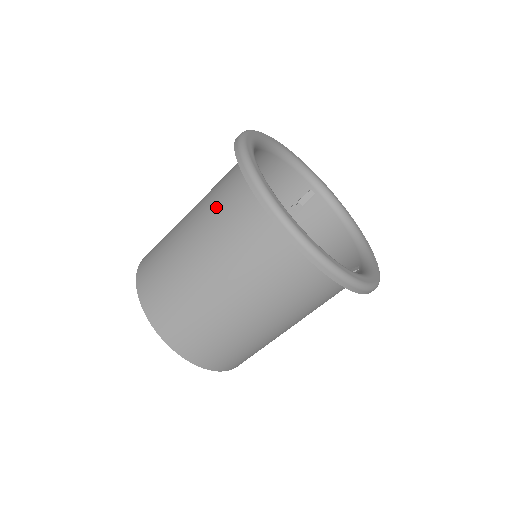
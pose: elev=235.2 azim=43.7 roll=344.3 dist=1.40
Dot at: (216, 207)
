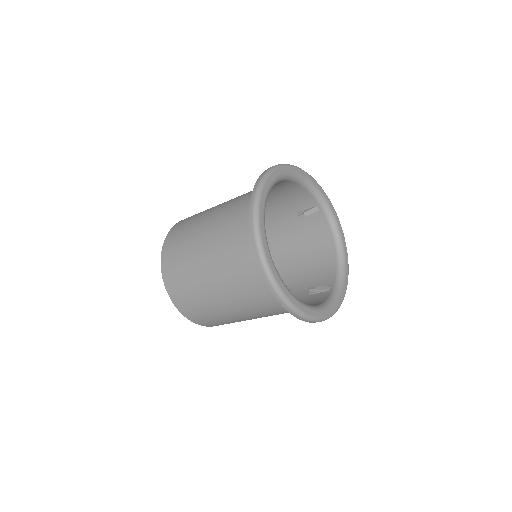
Dot at: (228, 233)
